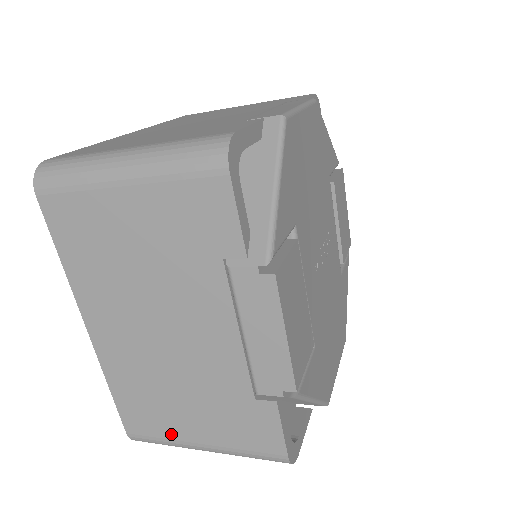
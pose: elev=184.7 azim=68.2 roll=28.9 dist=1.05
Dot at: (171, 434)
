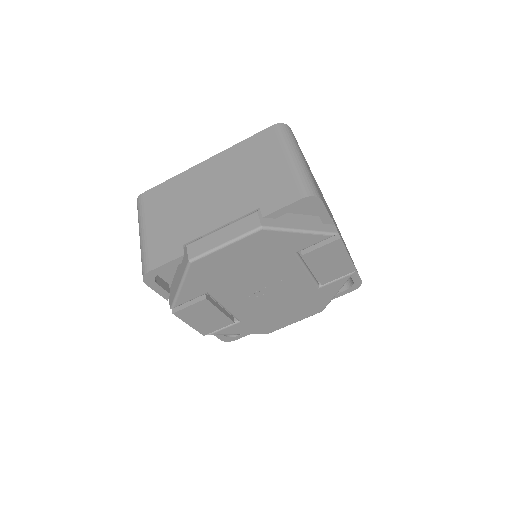
Dot at: occluded
